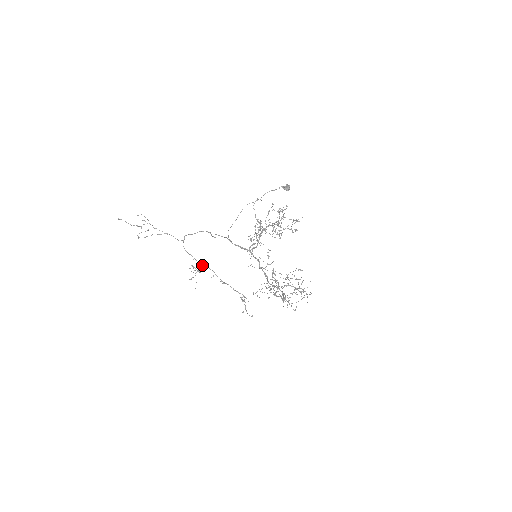
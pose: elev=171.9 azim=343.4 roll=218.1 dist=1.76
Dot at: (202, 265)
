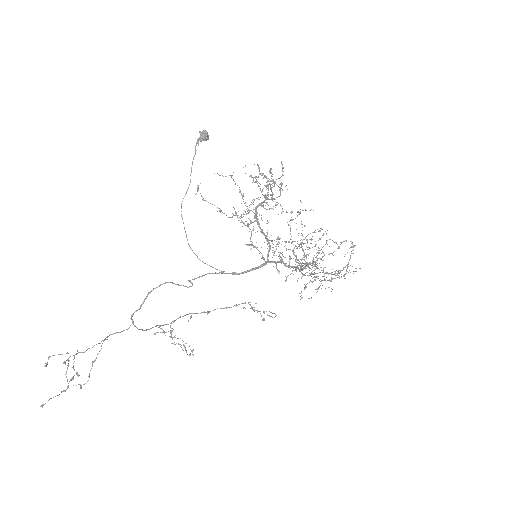
Dot at: (173, 322)
